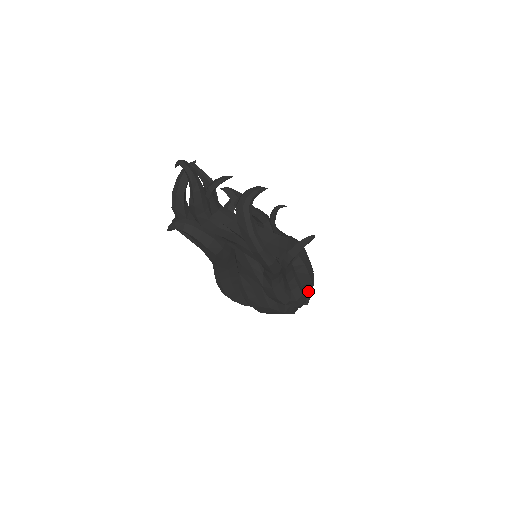
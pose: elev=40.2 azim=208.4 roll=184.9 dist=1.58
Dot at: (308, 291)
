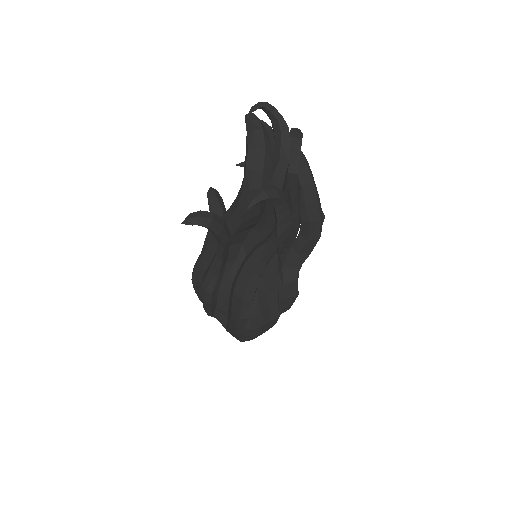
Dot at: occluded
